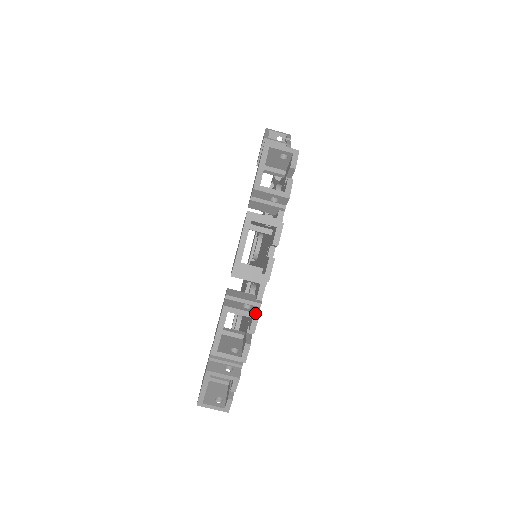
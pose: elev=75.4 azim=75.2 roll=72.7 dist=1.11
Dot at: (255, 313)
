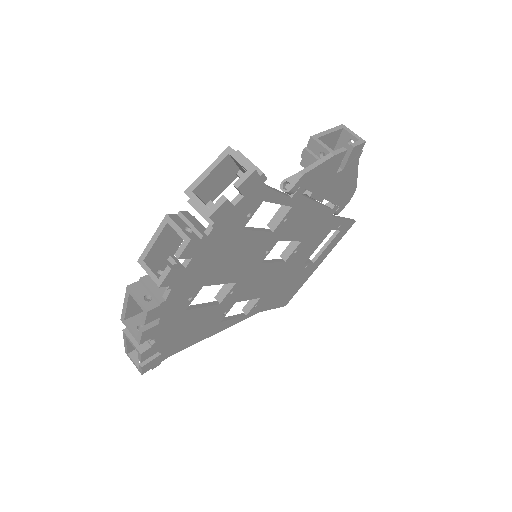
Dot at: (145, 308)
